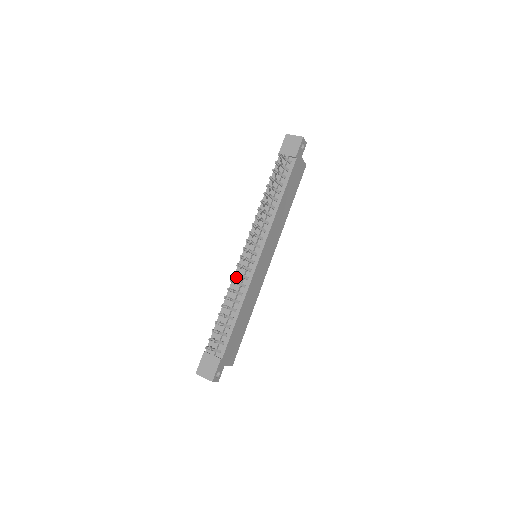
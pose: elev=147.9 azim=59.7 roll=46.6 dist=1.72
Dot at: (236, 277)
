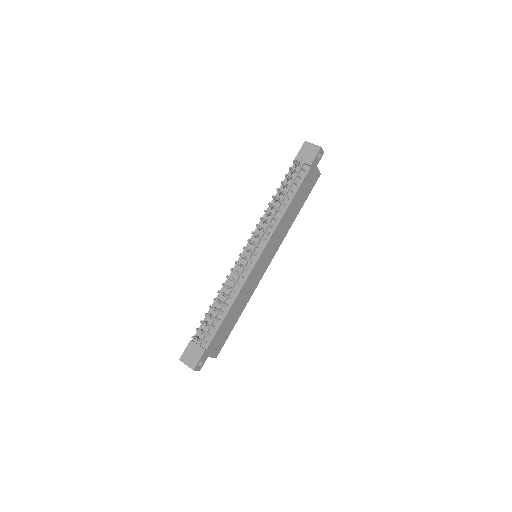
Dot at: (233, 273)
